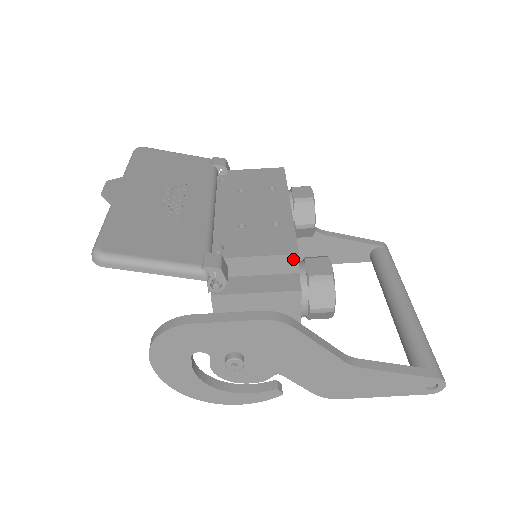
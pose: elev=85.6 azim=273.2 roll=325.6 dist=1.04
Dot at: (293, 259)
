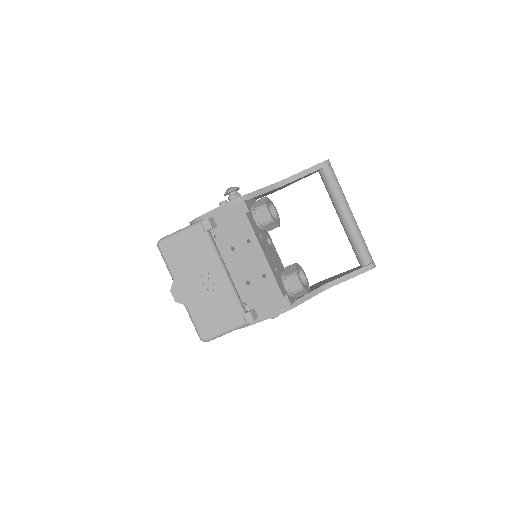
Dot at: occluded
